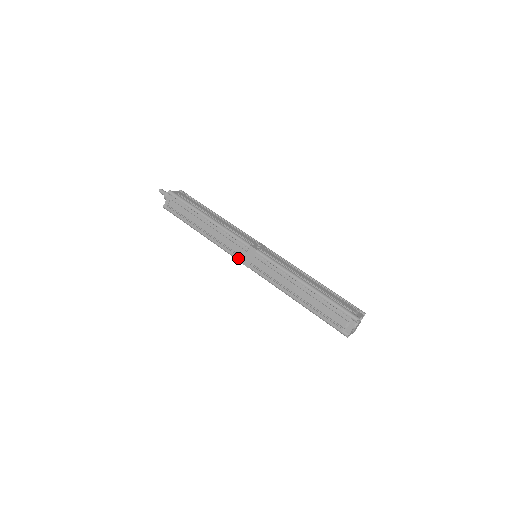
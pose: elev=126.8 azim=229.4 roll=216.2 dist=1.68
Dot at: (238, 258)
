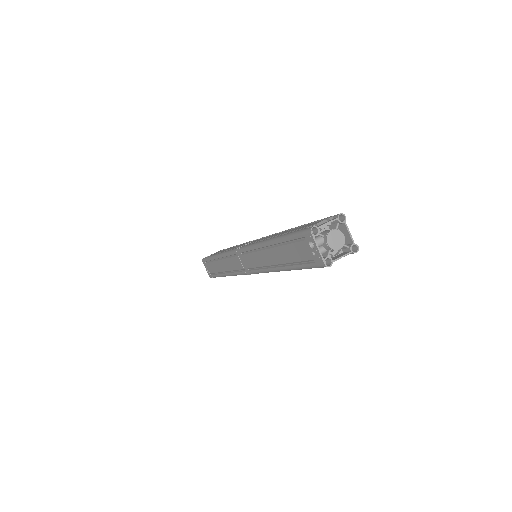
Dot at: (236, 248)
